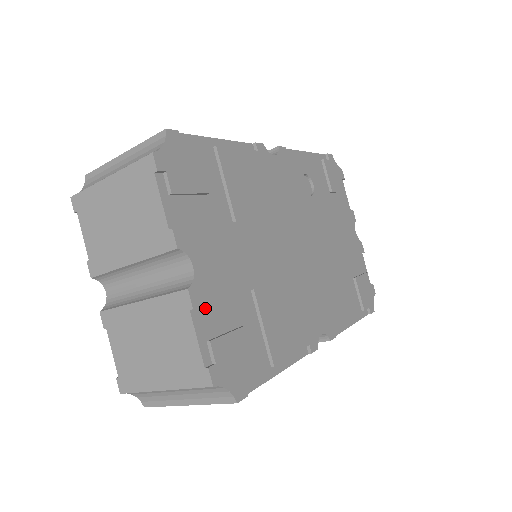
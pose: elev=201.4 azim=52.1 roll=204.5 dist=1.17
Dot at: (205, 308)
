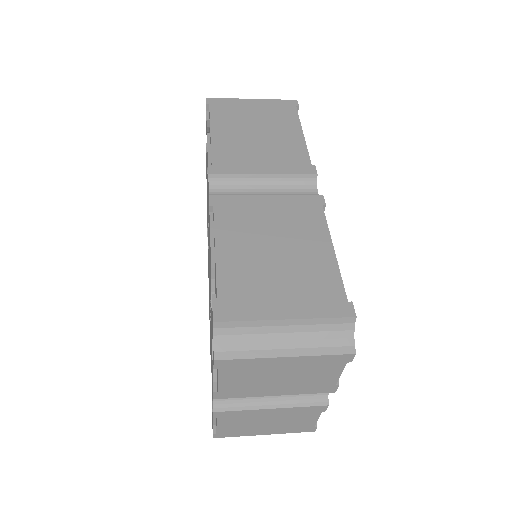
Dot at: occluded
